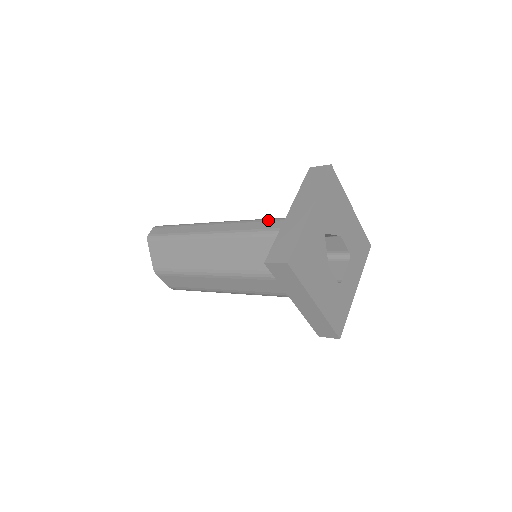
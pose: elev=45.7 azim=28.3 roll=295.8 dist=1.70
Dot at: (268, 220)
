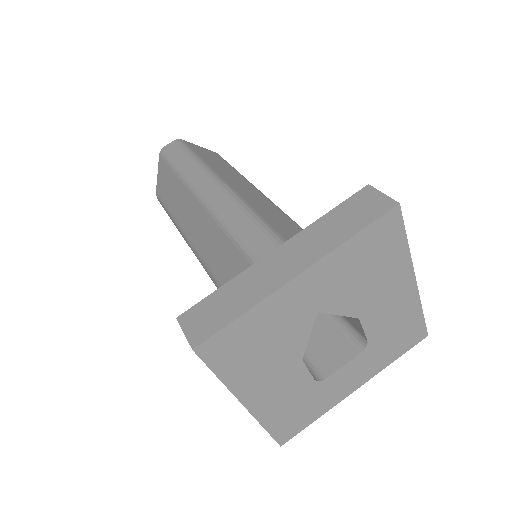
Dot at: (265, 231)
